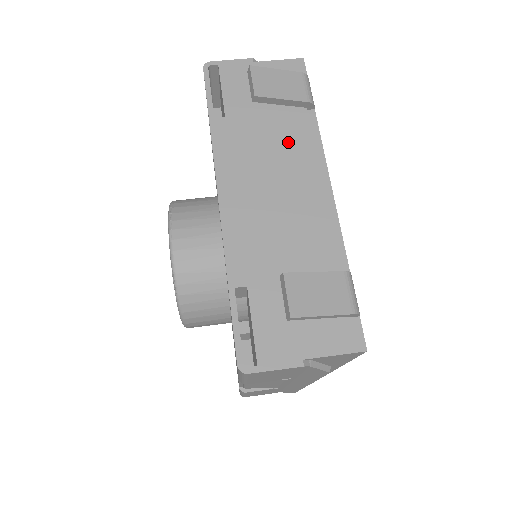
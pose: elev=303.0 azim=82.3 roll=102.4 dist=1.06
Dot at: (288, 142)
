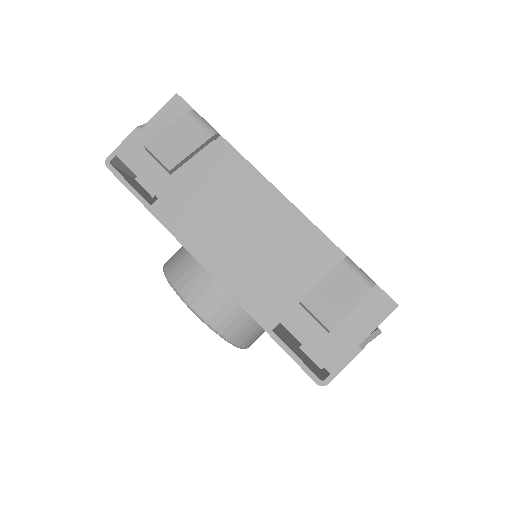
Dot at: (222, 182)
